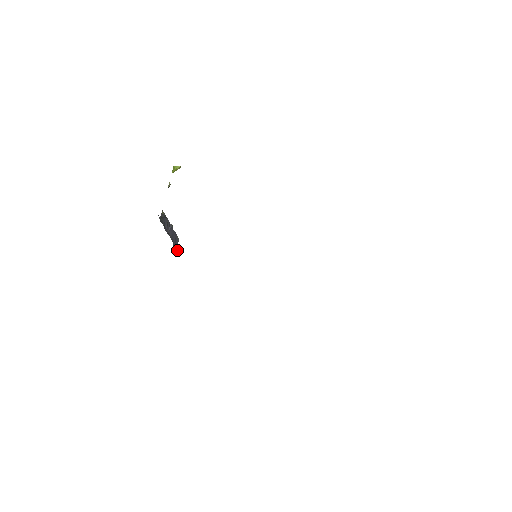
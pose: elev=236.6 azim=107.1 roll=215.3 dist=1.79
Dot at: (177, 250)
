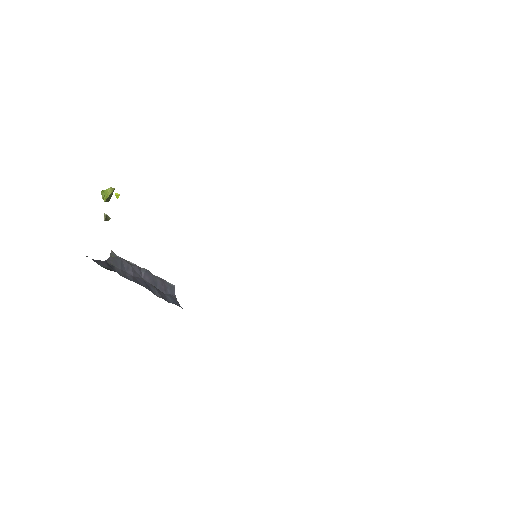
Dot at: (172, 300)
